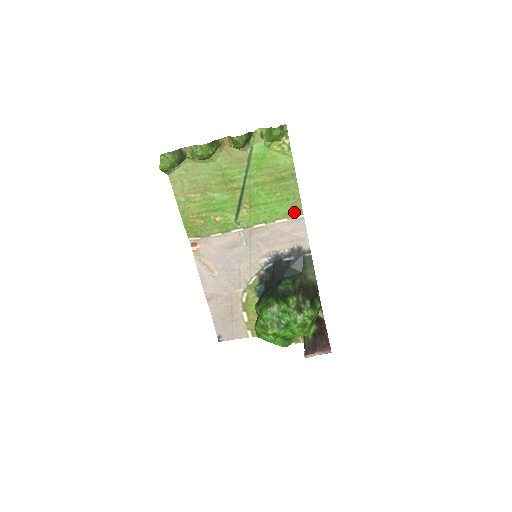
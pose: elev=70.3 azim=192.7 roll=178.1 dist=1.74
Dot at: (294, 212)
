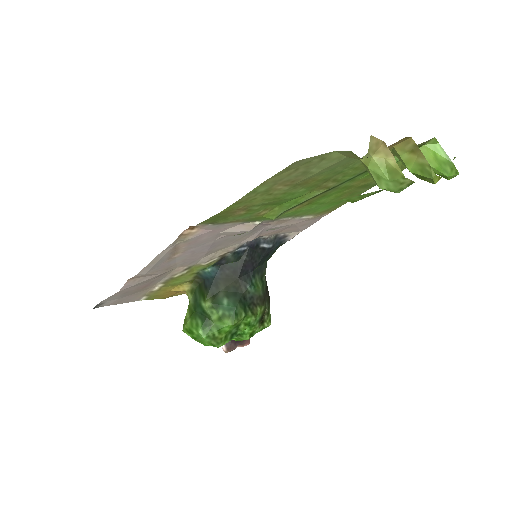
Dot at: (326, 212)
